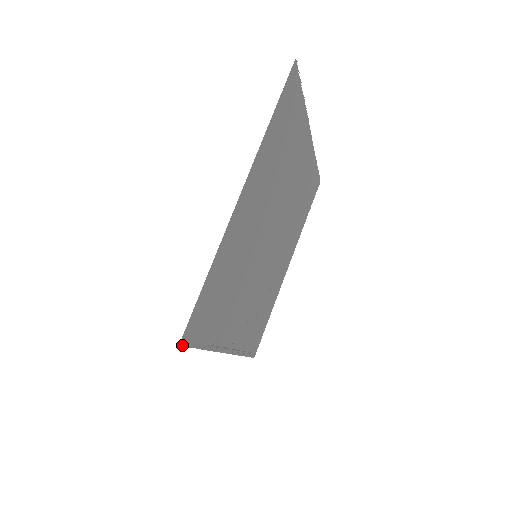
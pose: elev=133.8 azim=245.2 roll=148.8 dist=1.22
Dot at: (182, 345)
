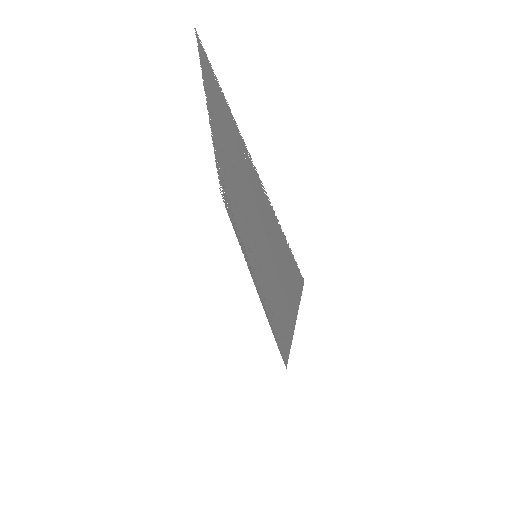
Dot at: occluded
